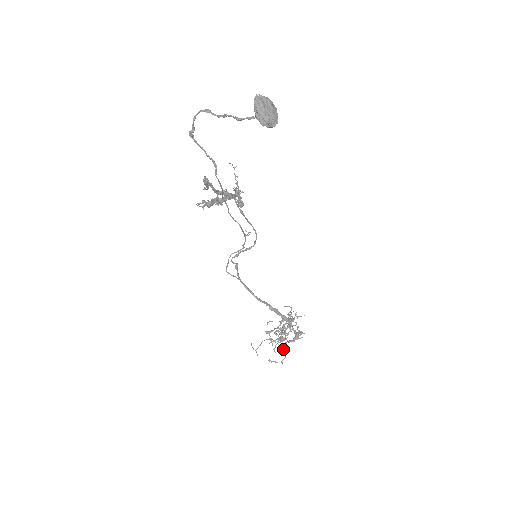
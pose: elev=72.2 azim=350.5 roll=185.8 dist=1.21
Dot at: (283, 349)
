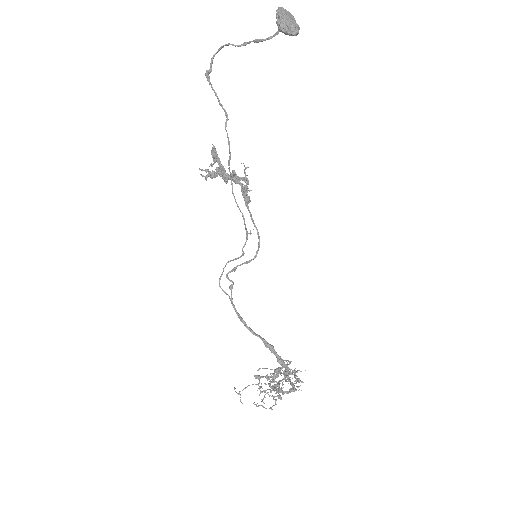
Dot at: (274, 396)
